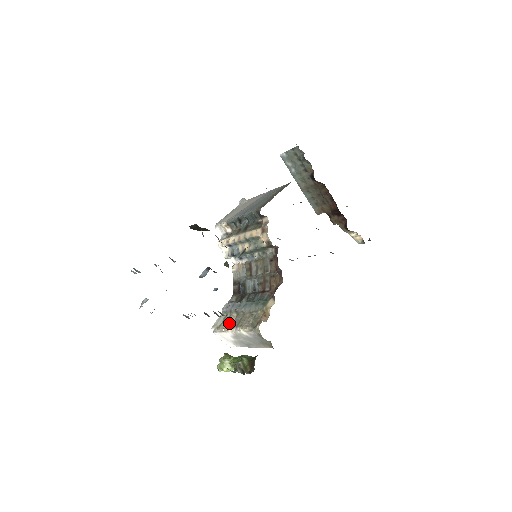
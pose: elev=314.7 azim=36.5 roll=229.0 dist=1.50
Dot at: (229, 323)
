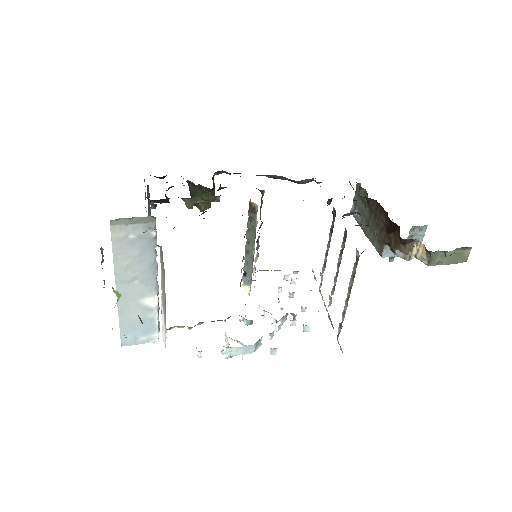
Dot at: occluded
